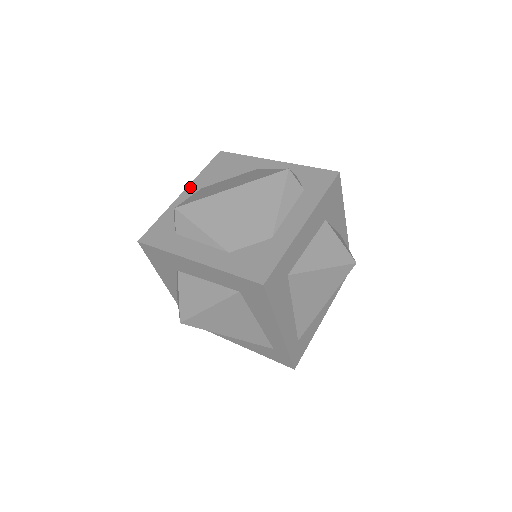
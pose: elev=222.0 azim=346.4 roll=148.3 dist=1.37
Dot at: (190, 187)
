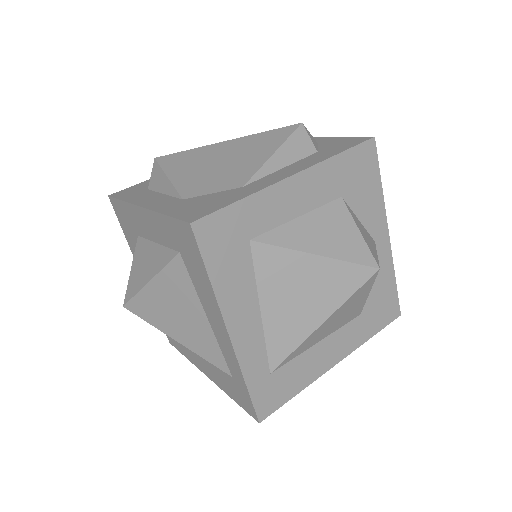
Dot at: occluded
